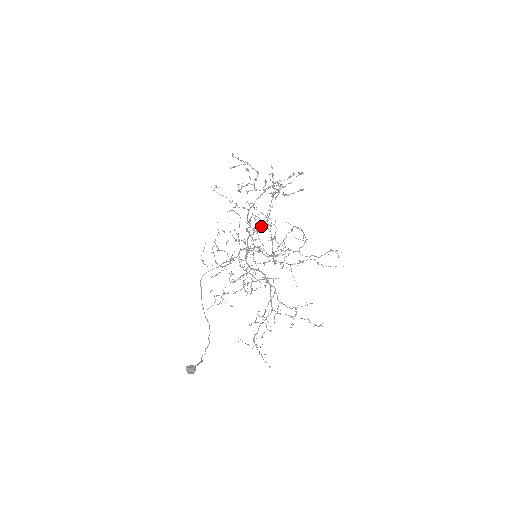
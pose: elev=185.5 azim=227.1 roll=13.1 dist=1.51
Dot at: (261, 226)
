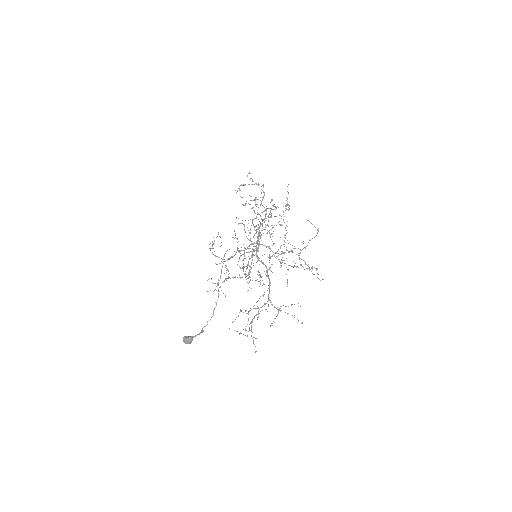
Dot at: (271, 229)
